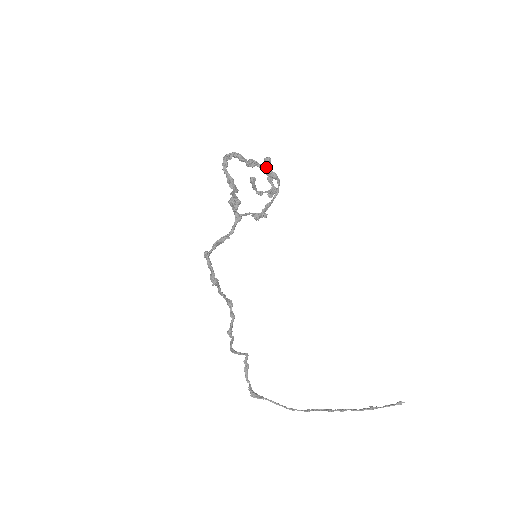
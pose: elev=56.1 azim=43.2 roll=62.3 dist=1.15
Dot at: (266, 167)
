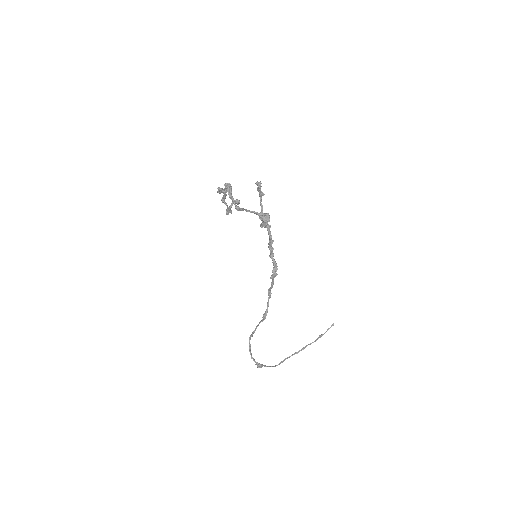
Dot at: (259, 189)
